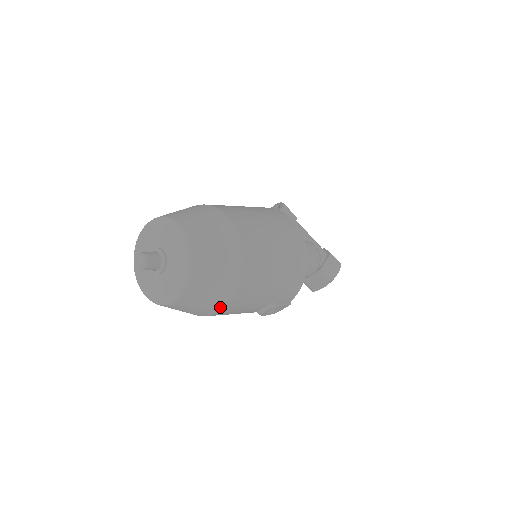
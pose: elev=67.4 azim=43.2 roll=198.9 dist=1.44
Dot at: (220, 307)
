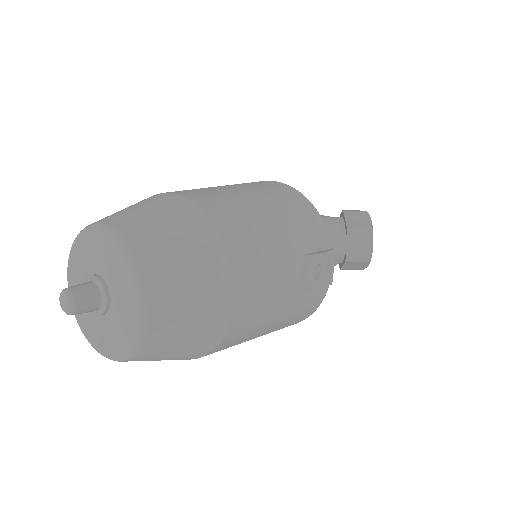
Dot at: (224, 284)
